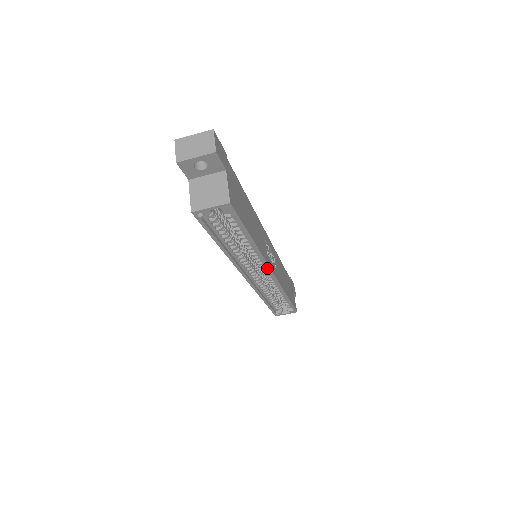
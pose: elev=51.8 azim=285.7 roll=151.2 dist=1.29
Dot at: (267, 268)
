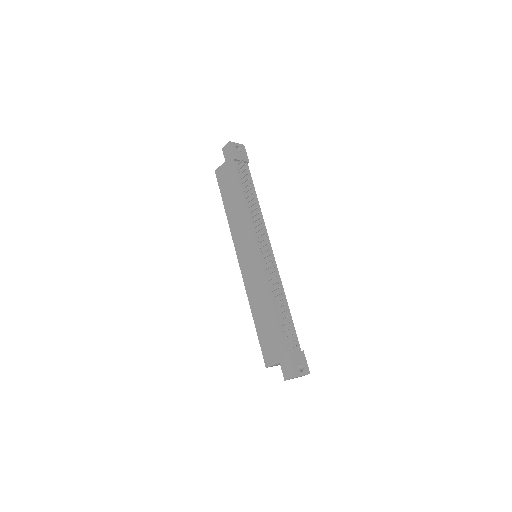
Dot at: occluded
